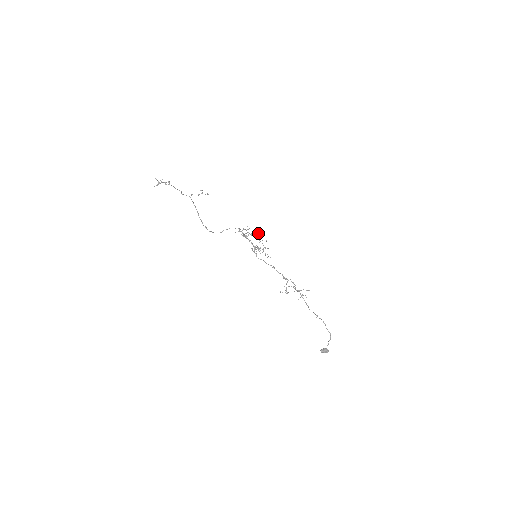
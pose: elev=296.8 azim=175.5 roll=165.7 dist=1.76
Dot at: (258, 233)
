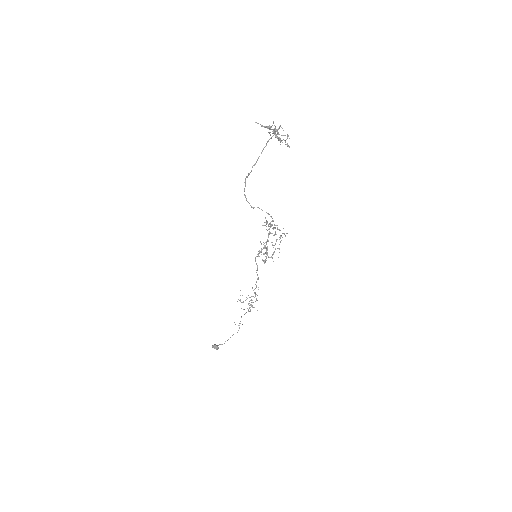
Dot at: occluded
